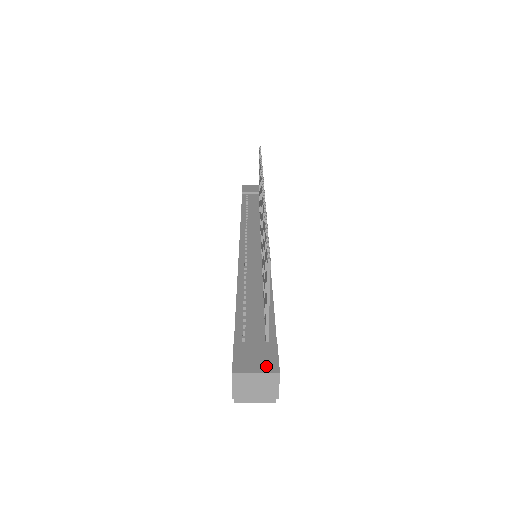
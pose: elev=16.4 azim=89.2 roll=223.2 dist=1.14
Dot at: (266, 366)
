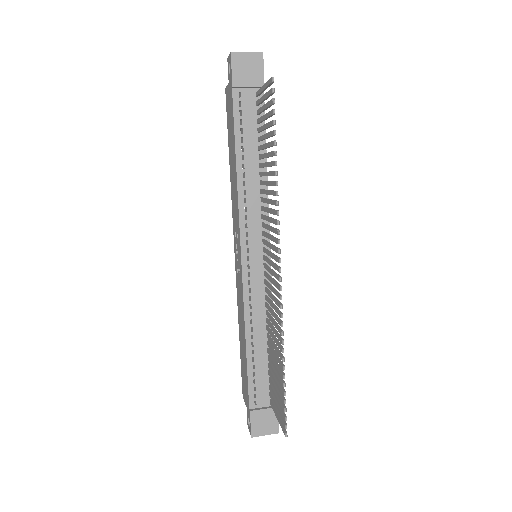
Dot at: (271, 430)
